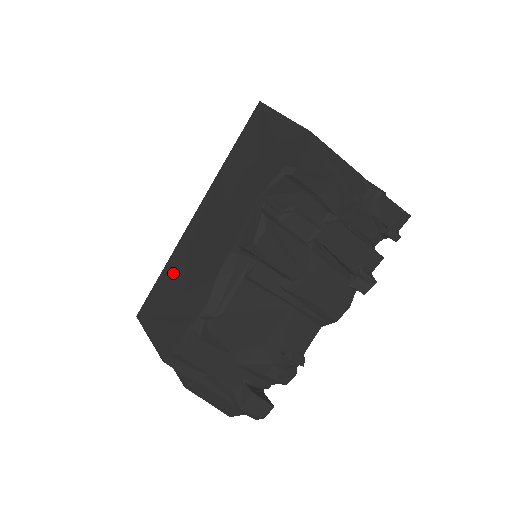
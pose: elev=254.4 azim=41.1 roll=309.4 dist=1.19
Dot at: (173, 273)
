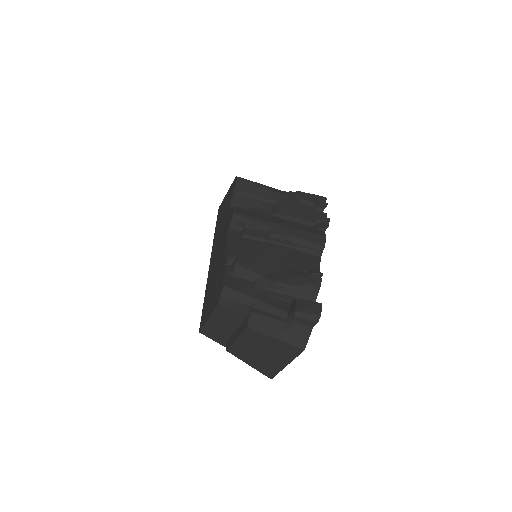
Dot at: (209, 285)
